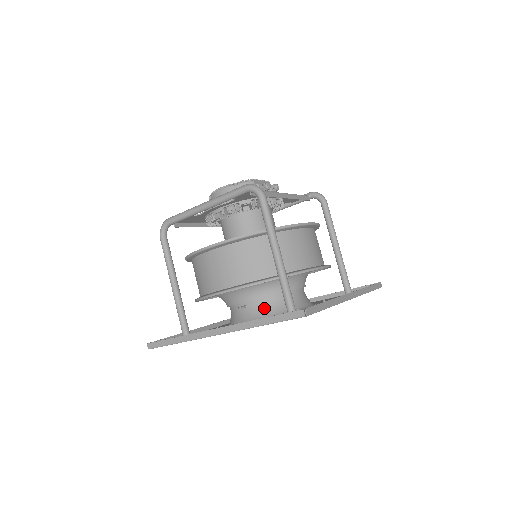
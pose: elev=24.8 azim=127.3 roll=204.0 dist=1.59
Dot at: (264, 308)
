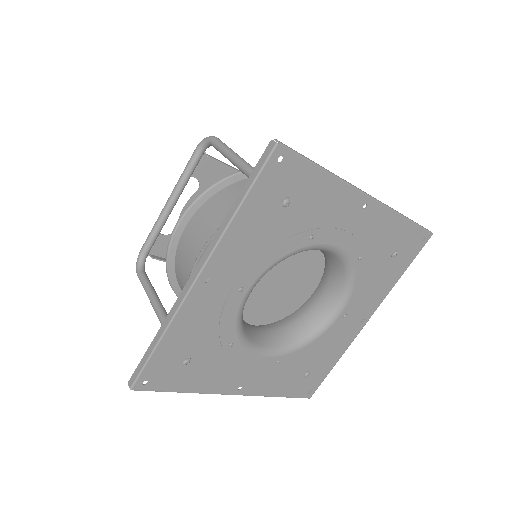
Dot at: occluded
